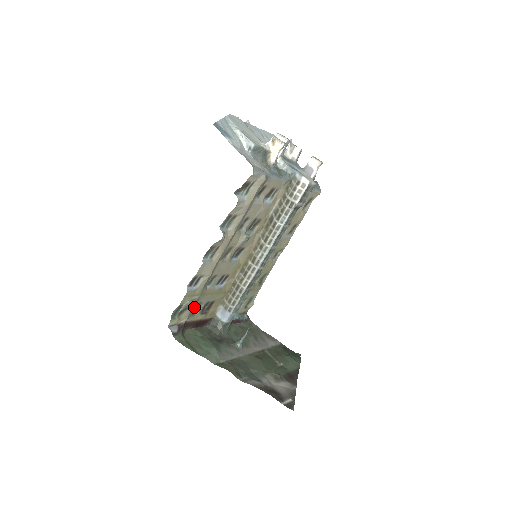
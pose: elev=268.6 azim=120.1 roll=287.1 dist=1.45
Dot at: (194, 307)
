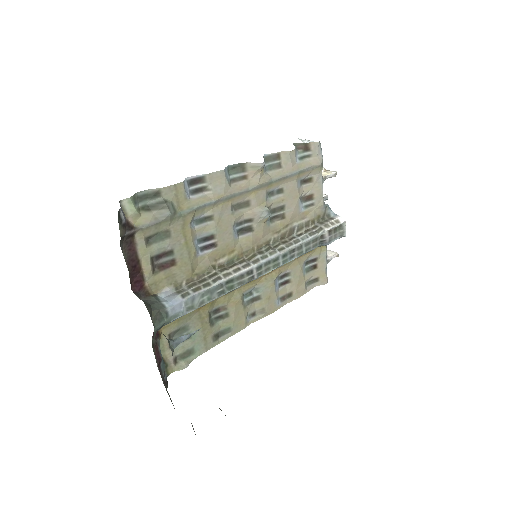
Dot at: (160, 228)
